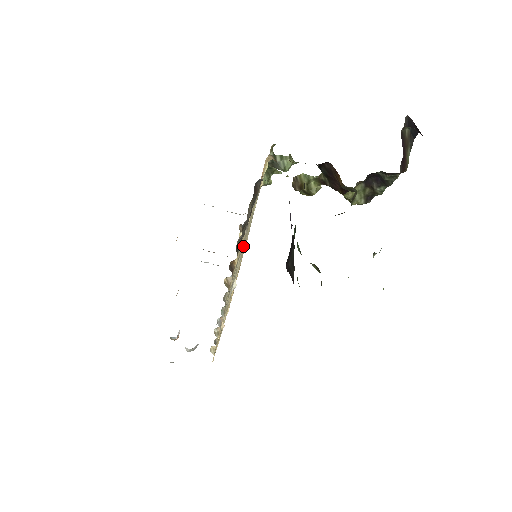
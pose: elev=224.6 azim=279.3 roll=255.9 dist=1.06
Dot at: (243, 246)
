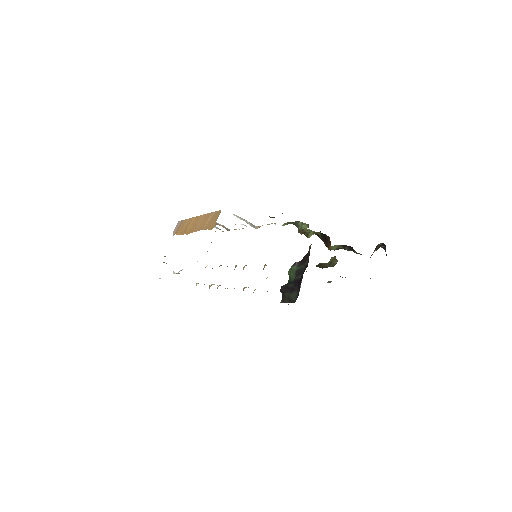
Dot at: occluded
